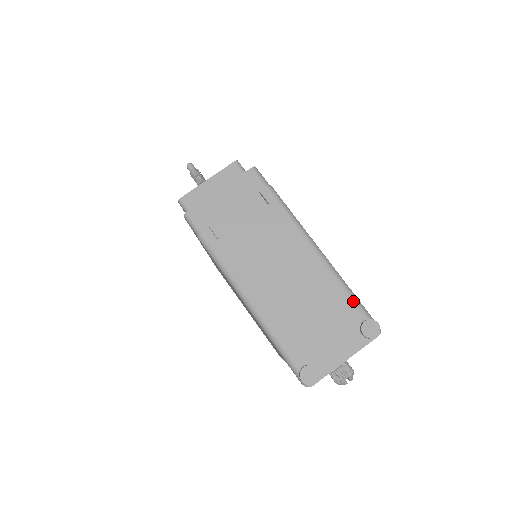
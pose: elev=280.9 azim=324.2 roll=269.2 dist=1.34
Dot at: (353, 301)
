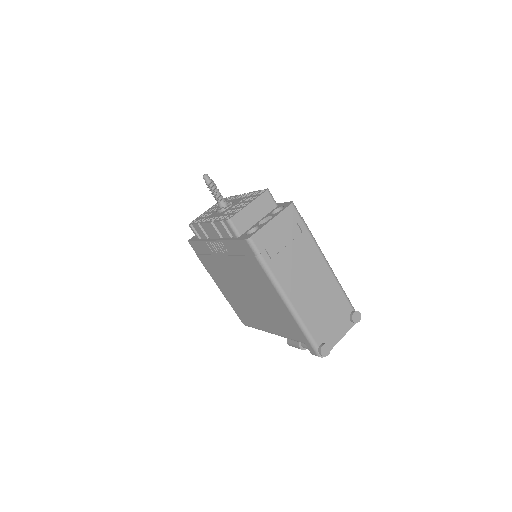
Dot at: (347, 299)
